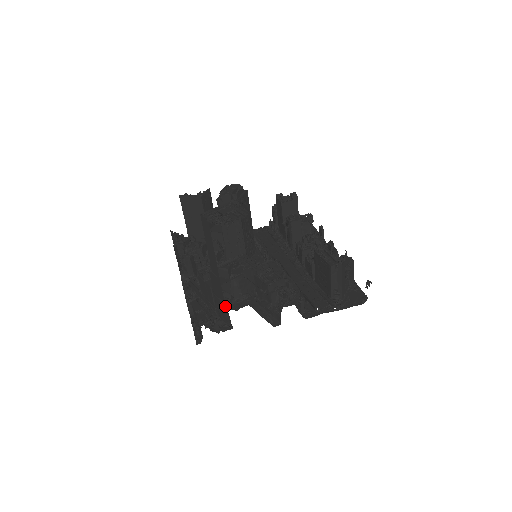
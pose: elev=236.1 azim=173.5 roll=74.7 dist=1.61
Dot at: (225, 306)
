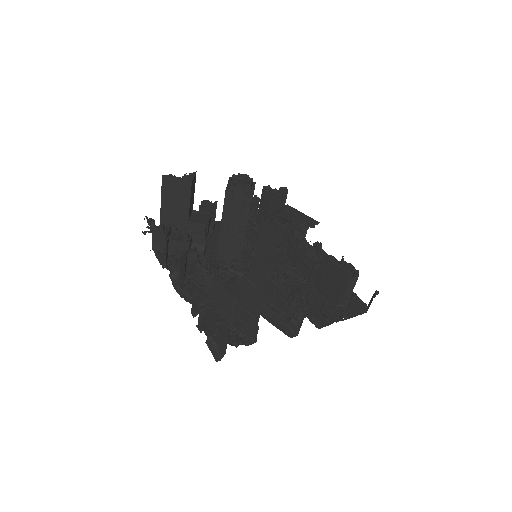
Dot at: occluded
